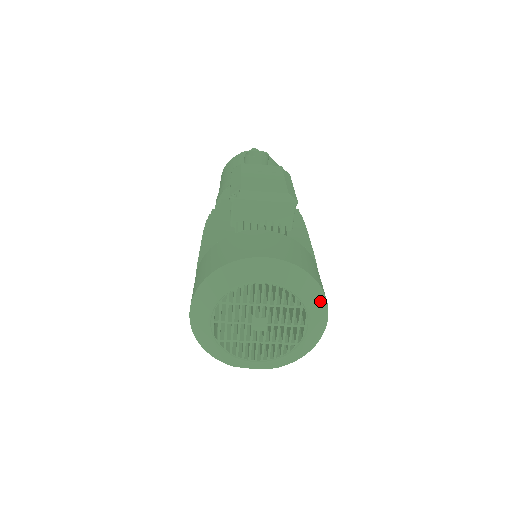
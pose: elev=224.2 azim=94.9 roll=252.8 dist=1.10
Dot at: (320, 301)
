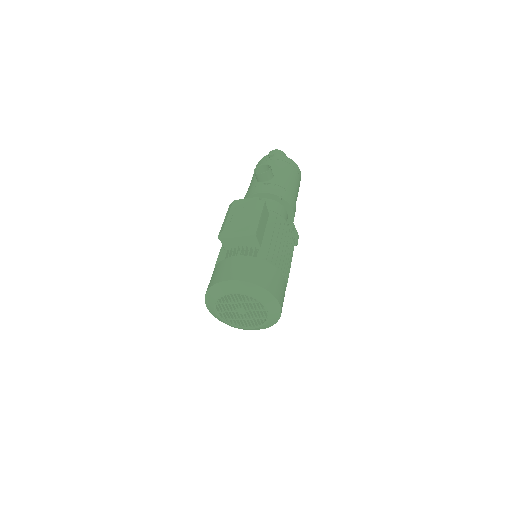
Dot at: (269, 297)
